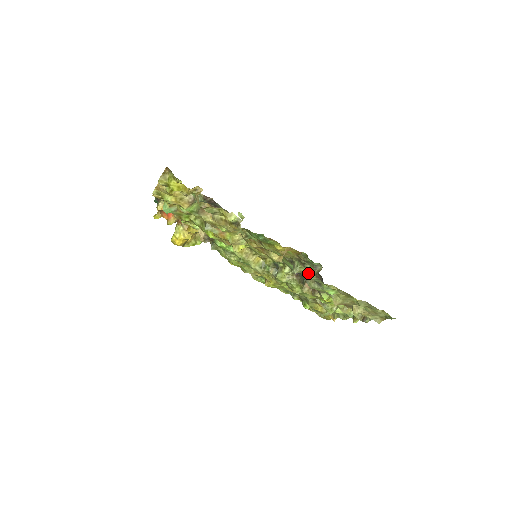
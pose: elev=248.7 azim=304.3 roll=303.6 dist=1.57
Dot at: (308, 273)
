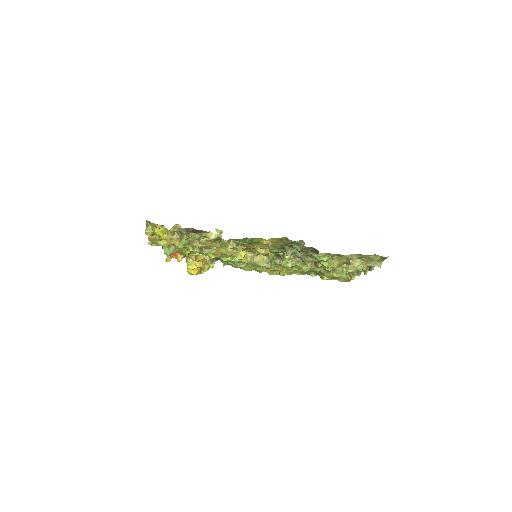
Dot at: (299, 252)
